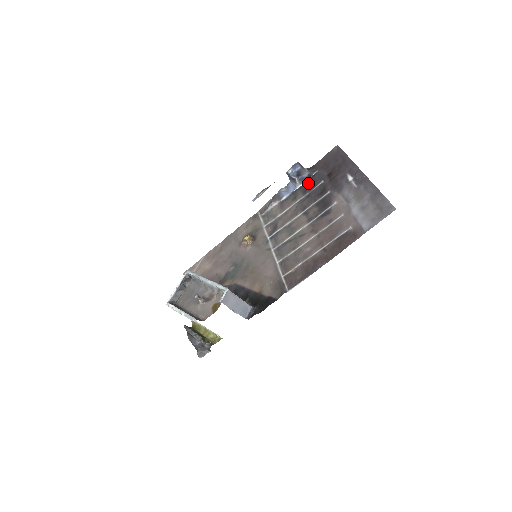
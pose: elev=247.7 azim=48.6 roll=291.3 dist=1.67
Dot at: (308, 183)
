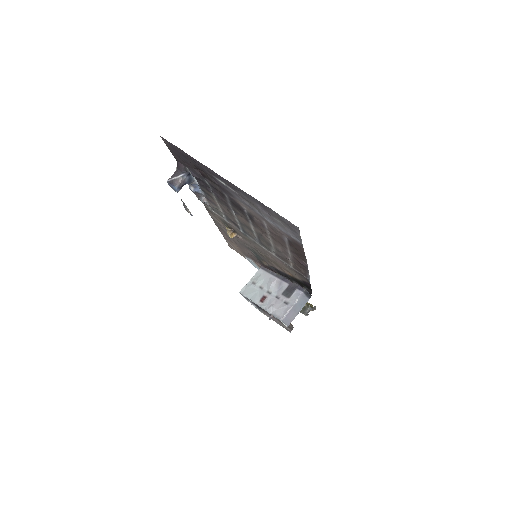
Dot at: (198, 182)
